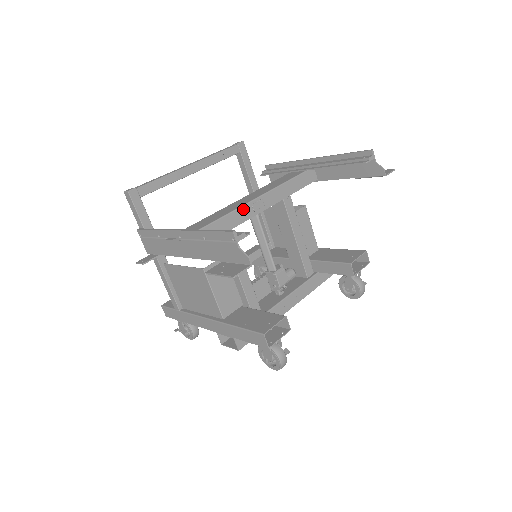
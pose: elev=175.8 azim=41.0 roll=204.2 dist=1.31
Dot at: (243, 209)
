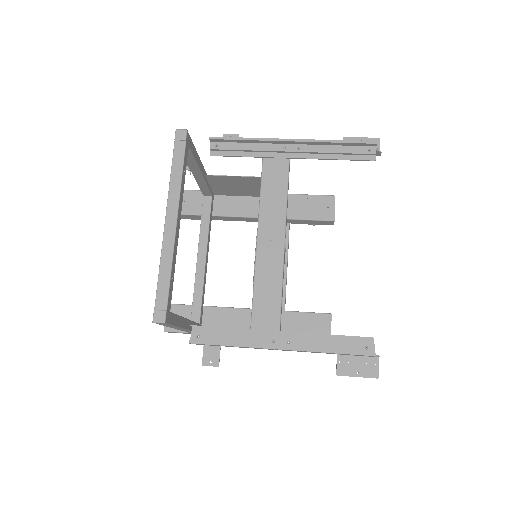
Dot at: occluded
